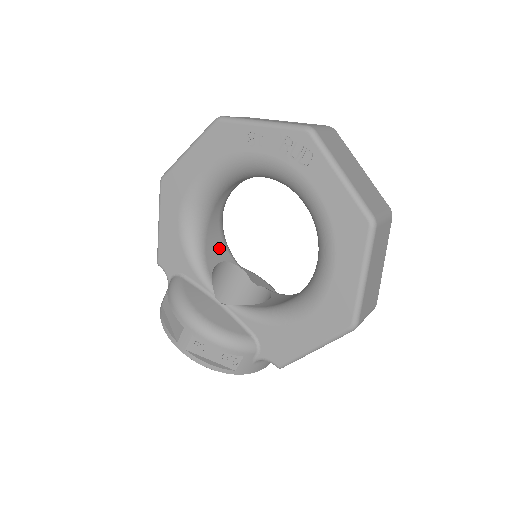
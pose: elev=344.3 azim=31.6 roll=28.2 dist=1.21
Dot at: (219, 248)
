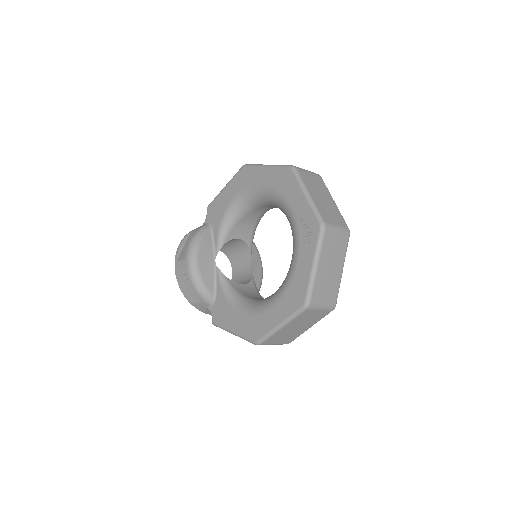
Dot at: (246, 230)
